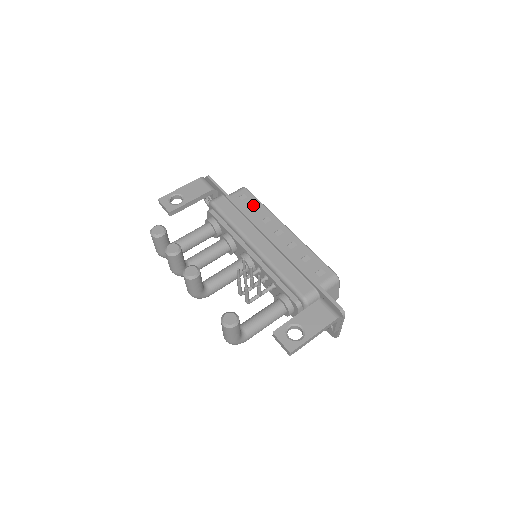
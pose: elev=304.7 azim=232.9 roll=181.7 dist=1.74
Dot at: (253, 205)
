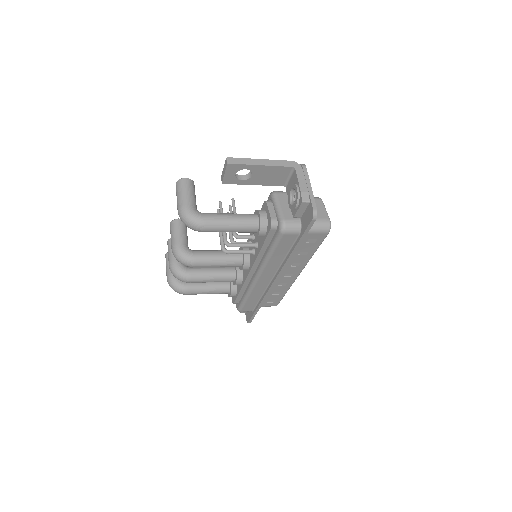
Dot at: occluded
